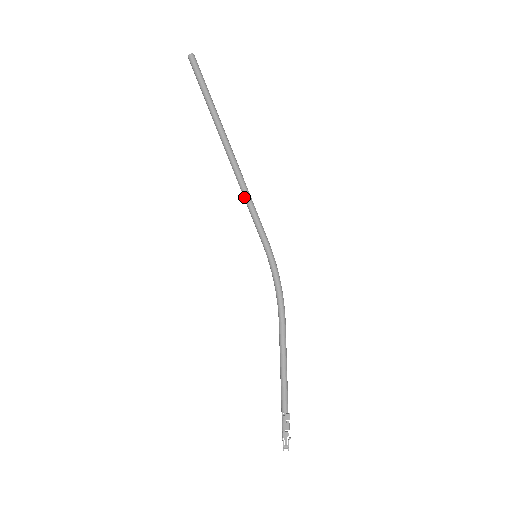
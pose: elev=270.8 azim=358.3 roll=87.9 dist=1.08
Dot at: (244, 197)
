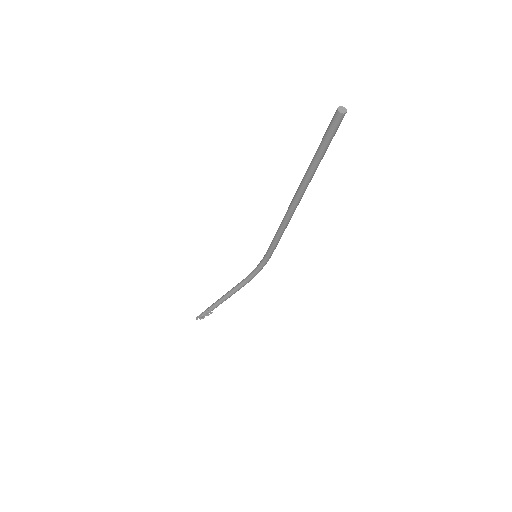
Dot at: (280, 229)
